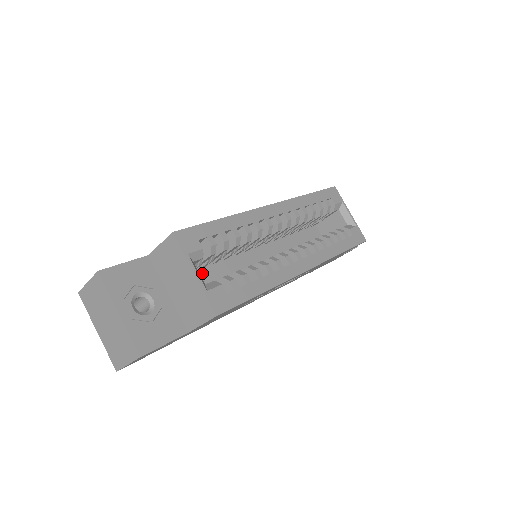
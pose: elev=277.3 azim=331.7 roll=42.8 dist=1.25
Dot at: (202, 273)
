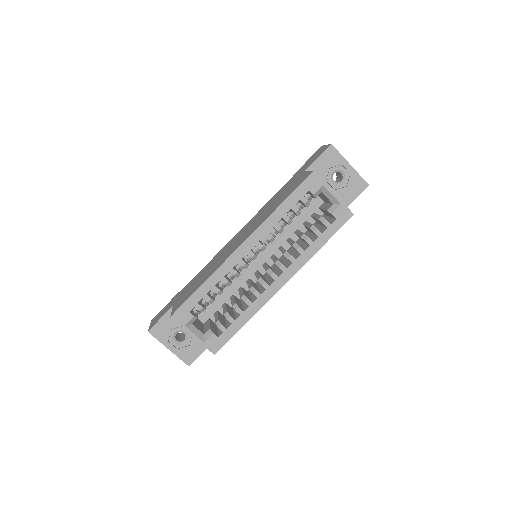
Dot at: occluded
